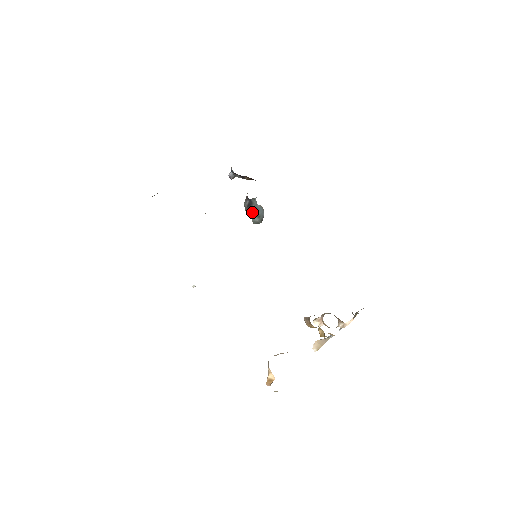
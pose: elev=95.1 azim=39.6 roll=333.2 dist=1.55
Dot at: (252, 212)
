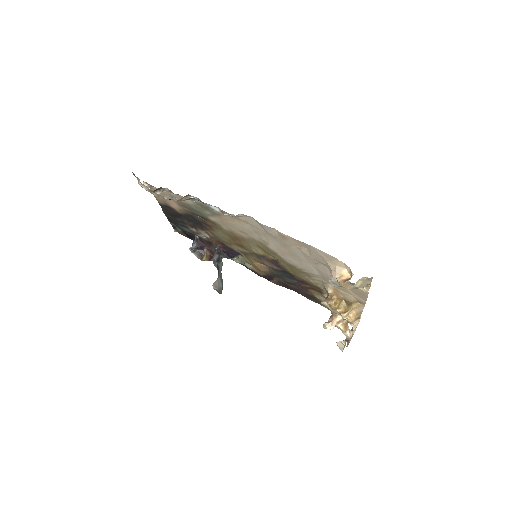
Dot at: (219, 271)
